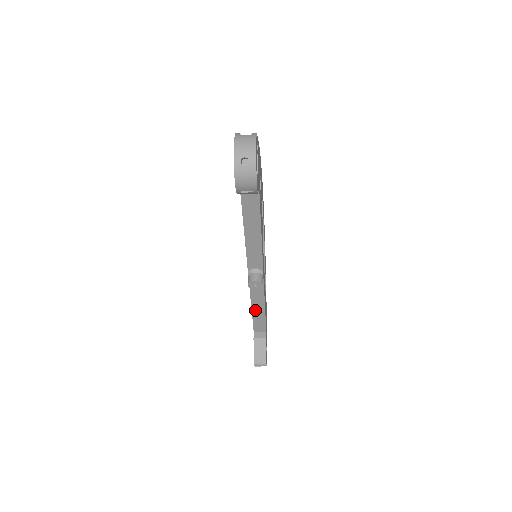
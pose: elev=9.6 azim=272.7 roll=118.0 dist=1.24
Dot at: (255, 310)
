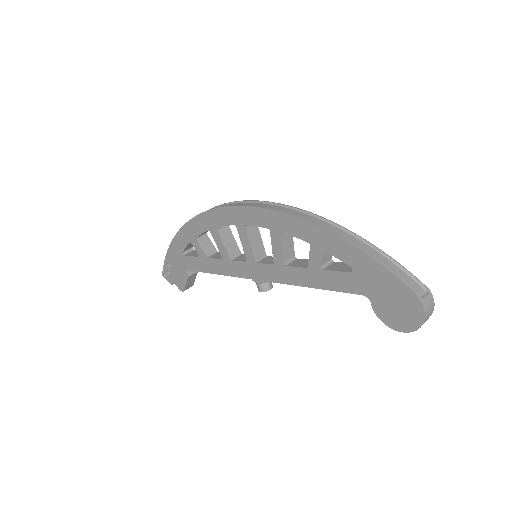
Dot at: occluded
